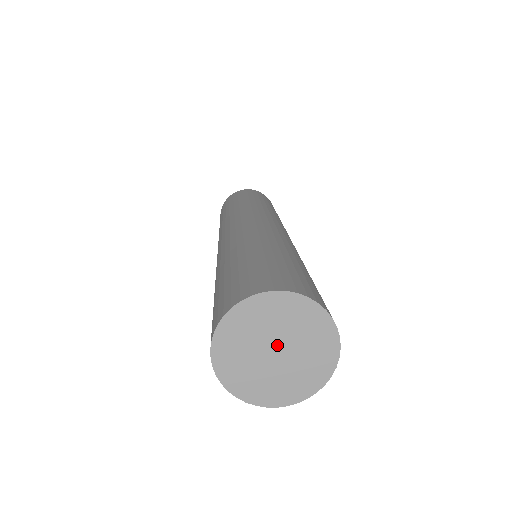
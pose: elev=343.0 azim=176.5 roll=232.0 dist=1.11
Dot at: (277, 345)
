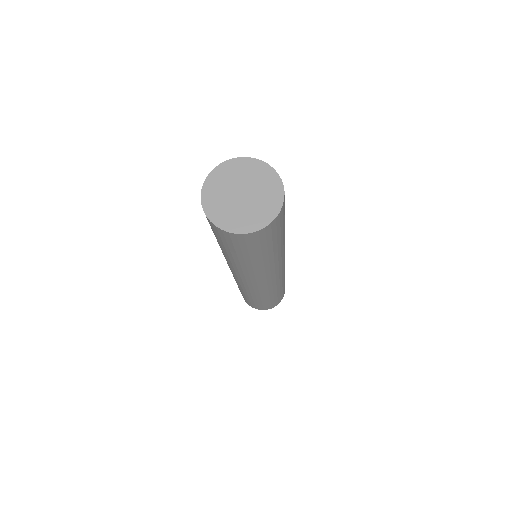
Dot at: (244, 190)
